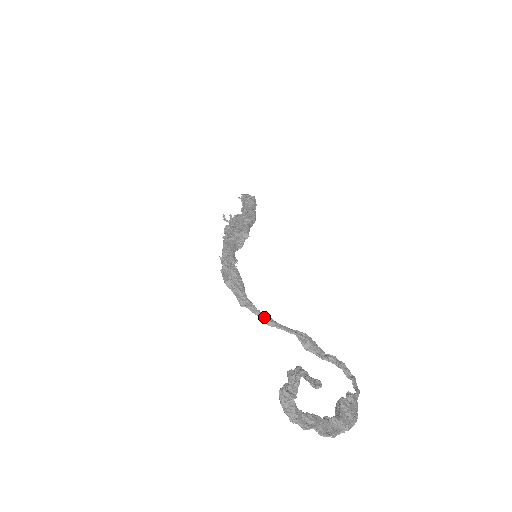
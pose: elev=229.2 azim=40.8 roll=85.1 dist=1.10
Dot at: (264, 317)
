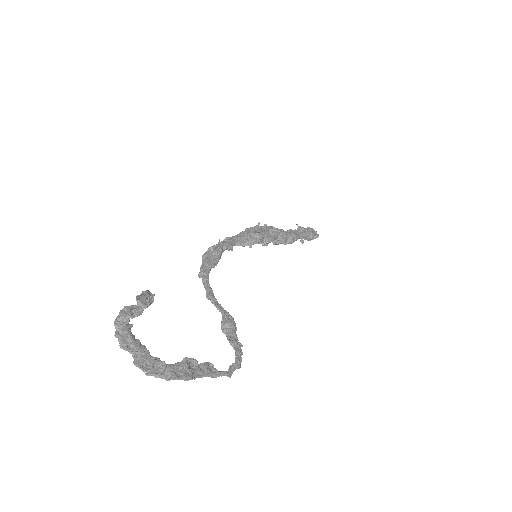
Dot at: (208, 290)
